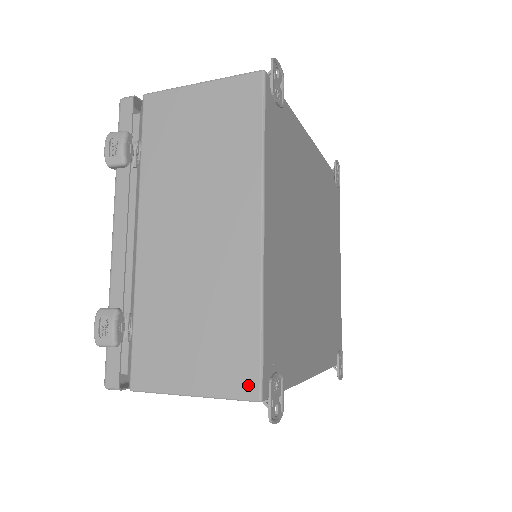
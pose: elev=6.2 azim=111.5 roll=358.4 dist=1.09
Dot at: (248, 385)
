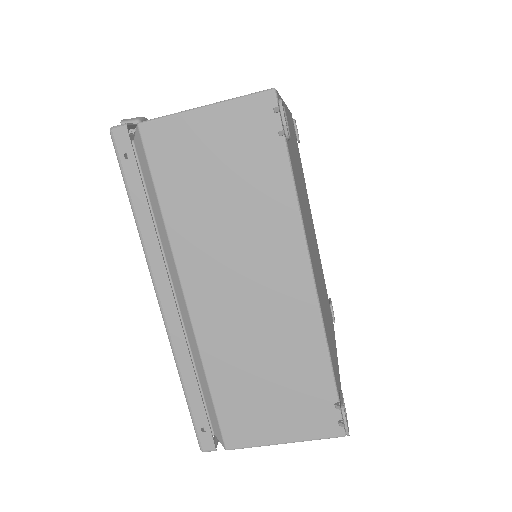
Dot at: occluded
